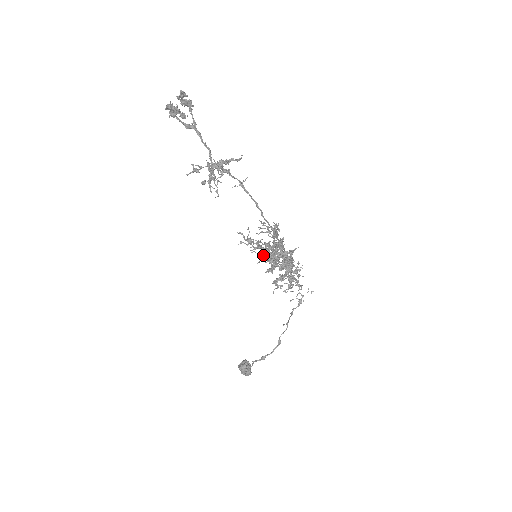
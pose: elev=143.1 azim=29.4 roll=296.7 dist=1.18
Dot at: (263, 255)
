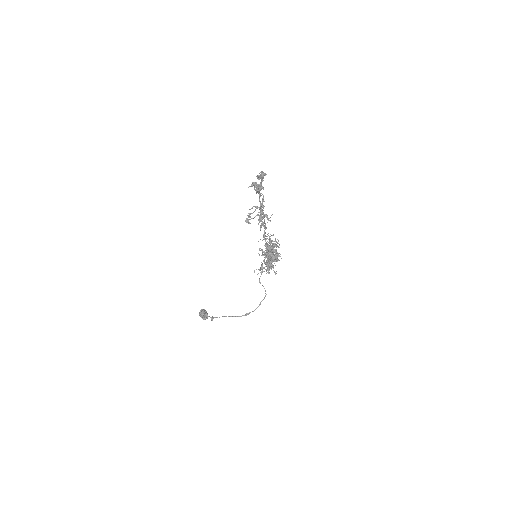
Dot at: (268, 259)
